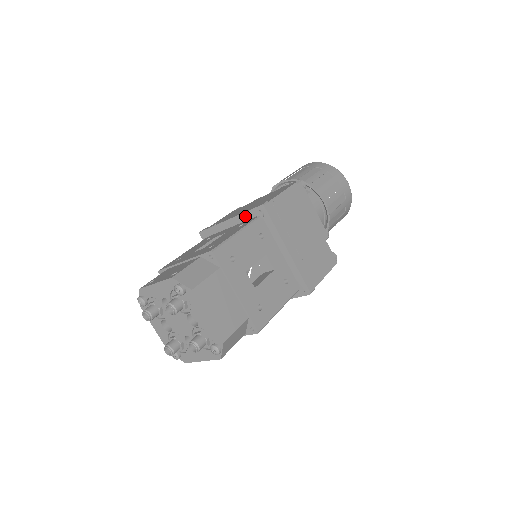
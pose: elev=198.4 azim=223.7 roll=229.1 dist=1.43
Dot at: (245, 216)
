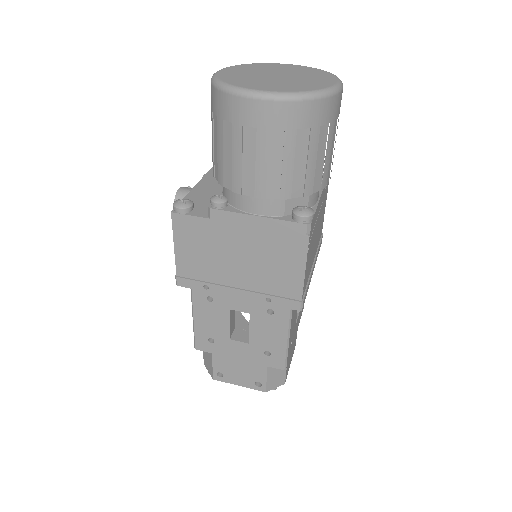
Dot at: (267, 301)
